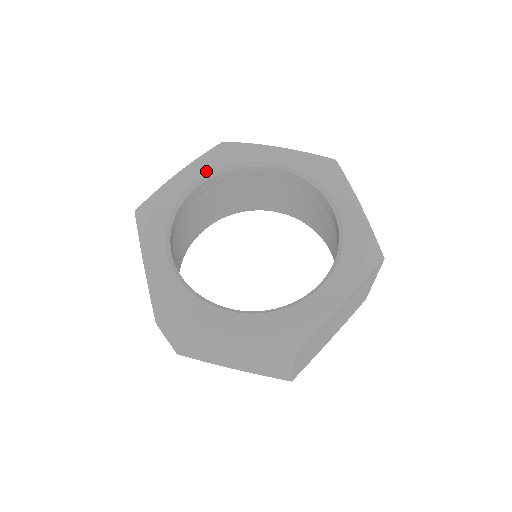
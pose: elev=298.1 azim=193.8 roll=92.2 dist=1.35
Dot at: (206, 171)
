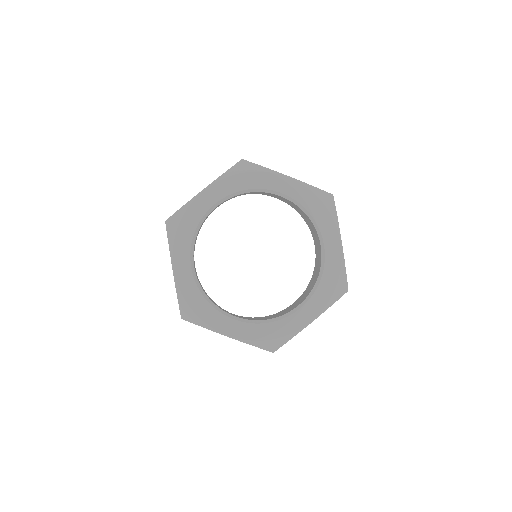
Dot at: (226, 193)
